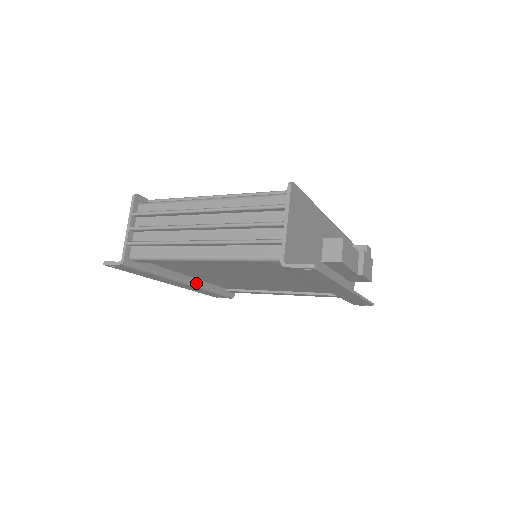
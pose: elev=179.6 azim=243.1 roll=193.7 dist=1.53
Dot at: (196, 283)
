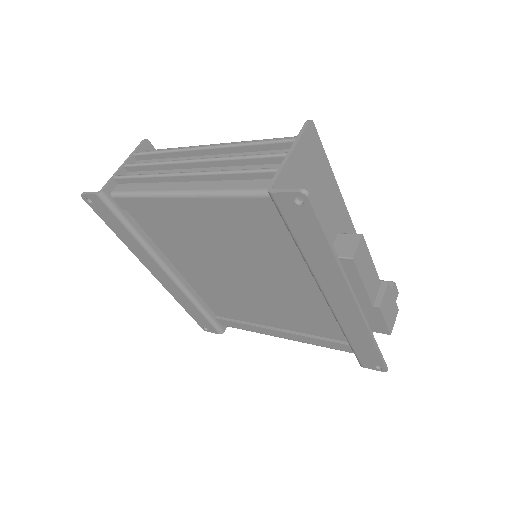
Dot at: (181, 281)
